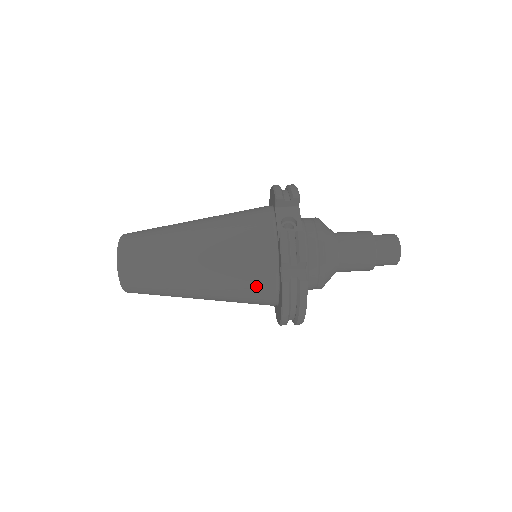
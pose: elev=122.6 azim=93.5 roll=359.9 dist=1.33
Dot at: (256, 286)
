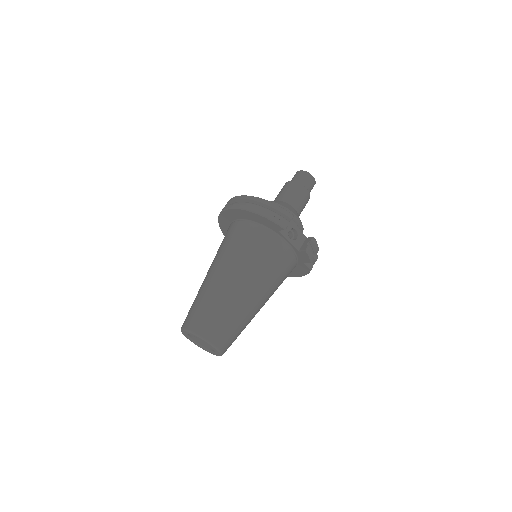
Dot at: occluded
